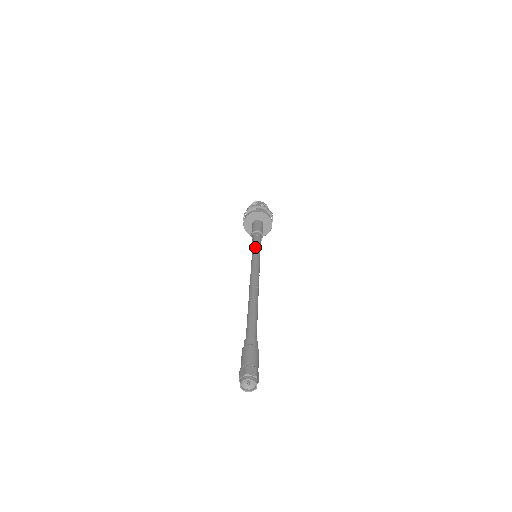
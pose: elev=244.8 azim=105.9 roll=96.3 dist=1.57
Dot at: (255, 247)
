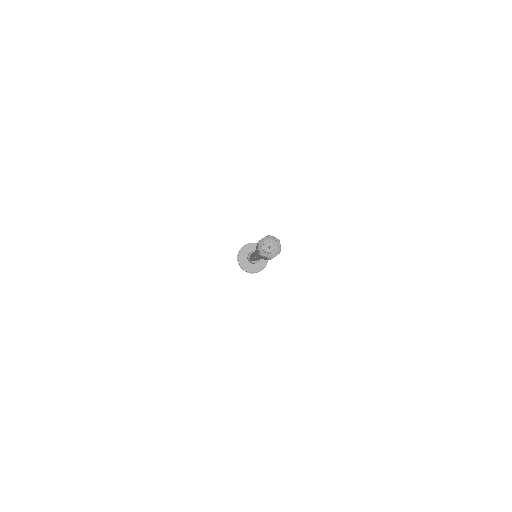
Dot at: occluded
